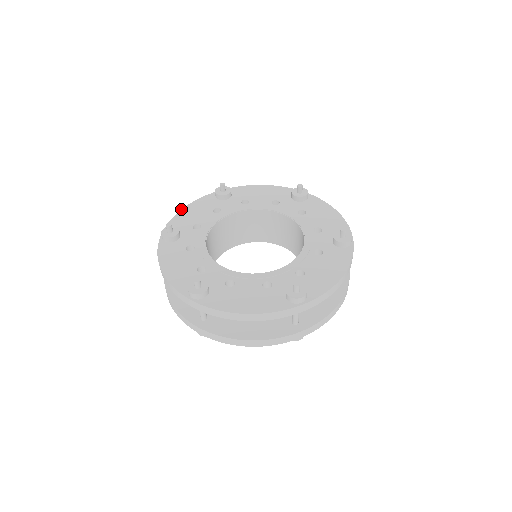
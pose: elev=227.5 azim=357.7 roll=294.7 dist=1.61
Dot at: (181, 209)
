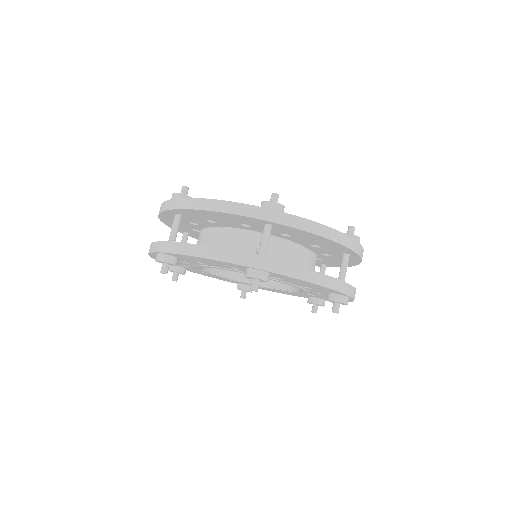
Dot at: occluded
